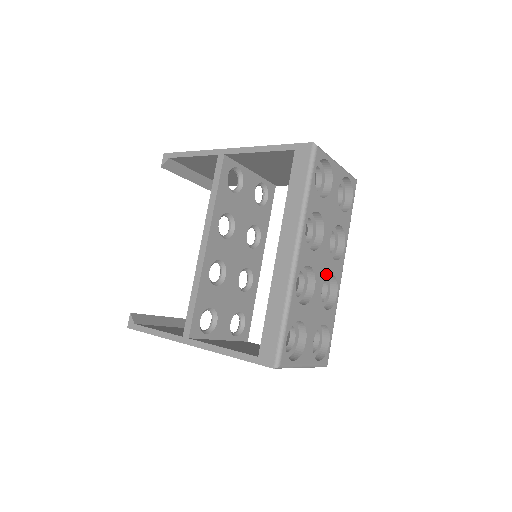
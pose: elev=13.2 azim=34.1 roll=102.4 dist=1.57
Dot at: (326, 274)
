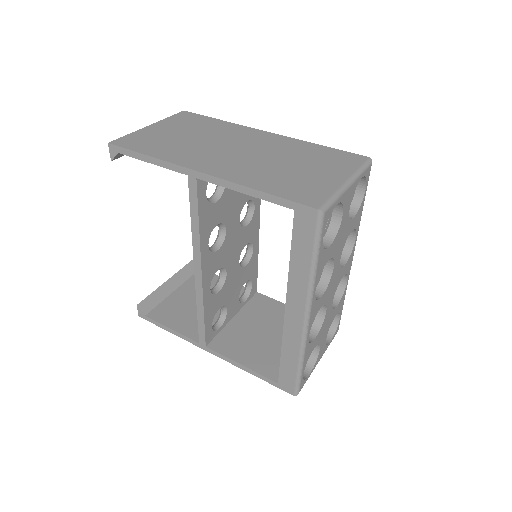
Dot at: (336, 286)
